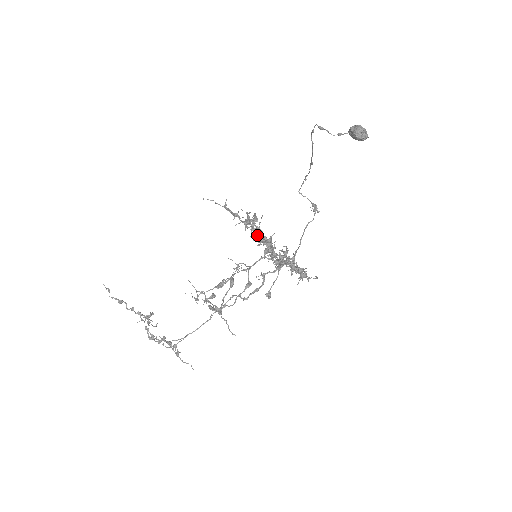
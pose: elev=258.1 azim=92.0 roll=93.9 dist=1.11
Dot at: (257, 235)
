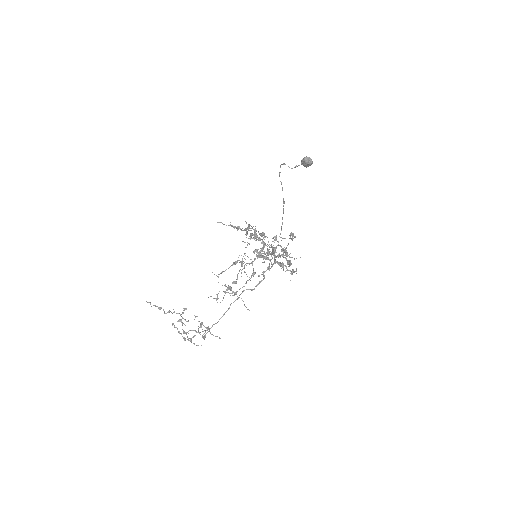
Dot at: (255, 236)
